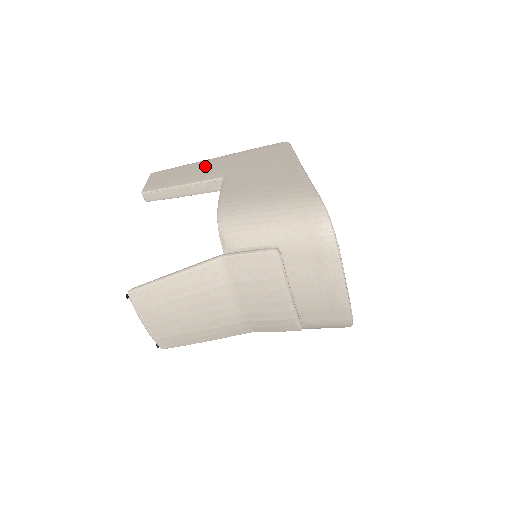
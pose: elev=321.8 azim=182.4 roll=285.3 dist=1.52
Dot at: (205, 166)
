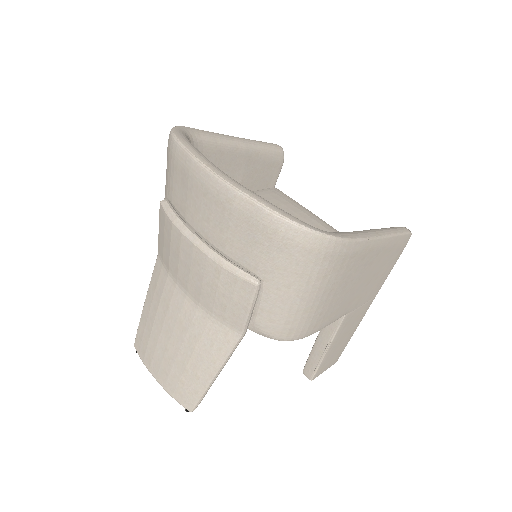
Dot at: occluded
